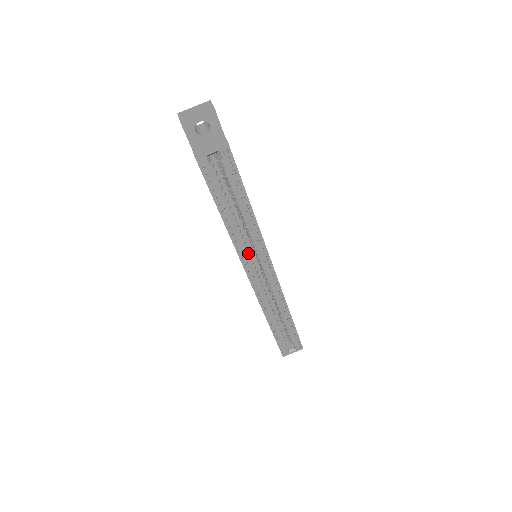
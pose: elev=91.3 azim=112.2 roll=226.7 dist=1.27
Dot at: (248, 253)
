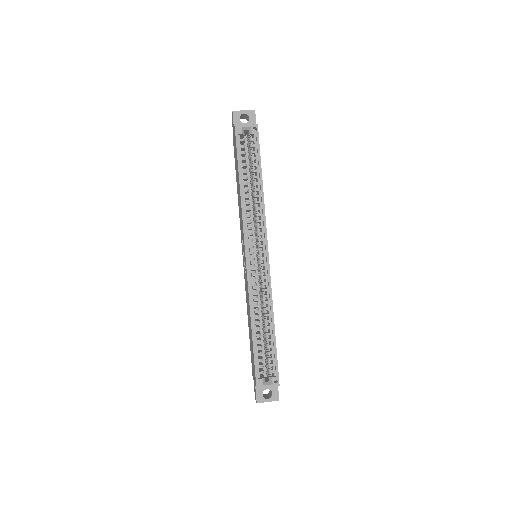
Dot at: (251, 227)
